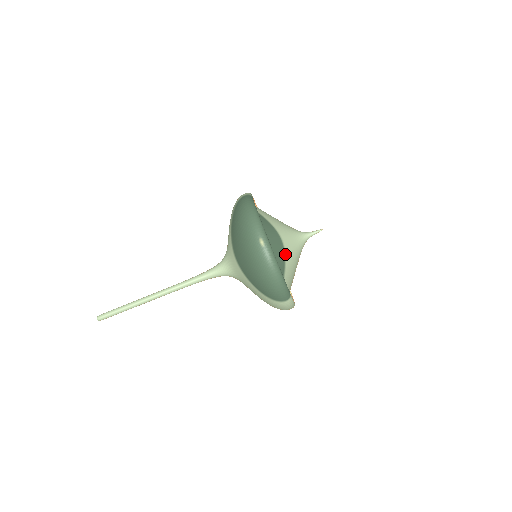
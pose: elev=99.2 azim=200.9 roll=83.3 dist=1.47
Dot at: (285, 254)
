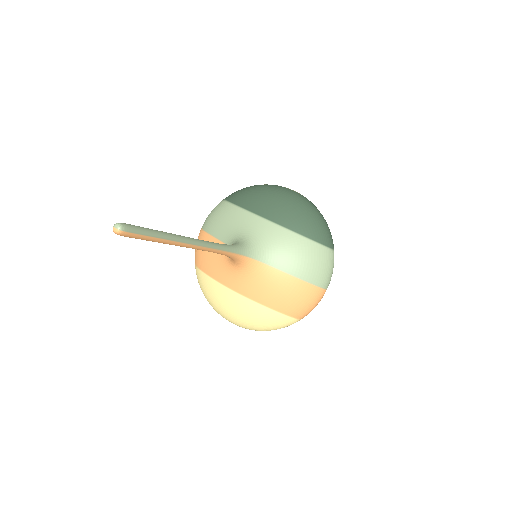
Dot at: occluded
